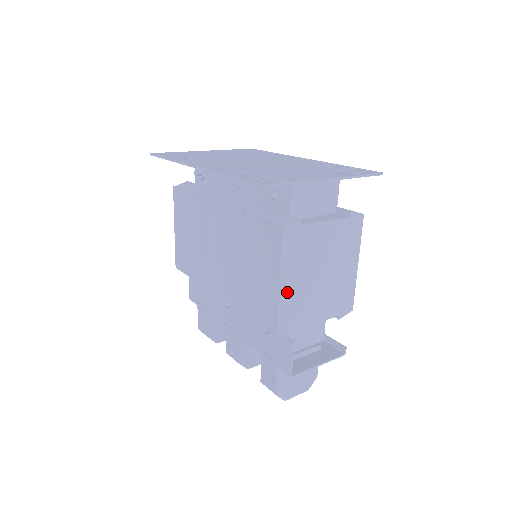
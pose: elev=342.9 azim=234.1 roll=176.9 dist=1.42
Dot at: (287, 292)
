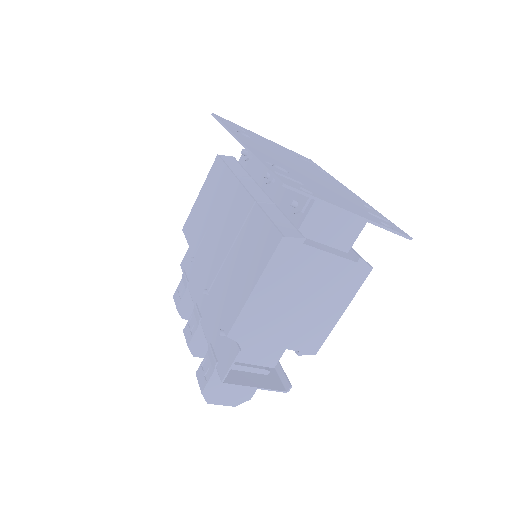
Dot at: (258, 300)
